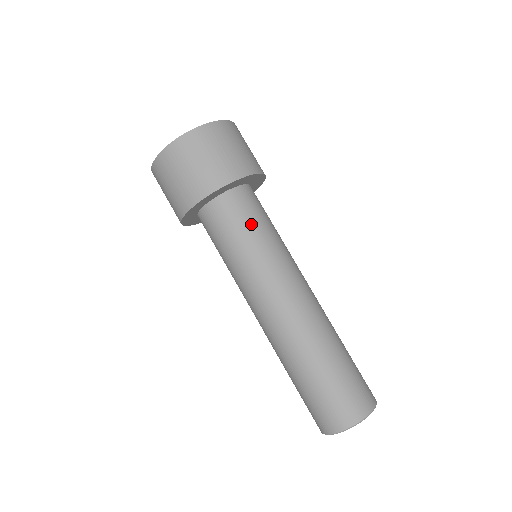
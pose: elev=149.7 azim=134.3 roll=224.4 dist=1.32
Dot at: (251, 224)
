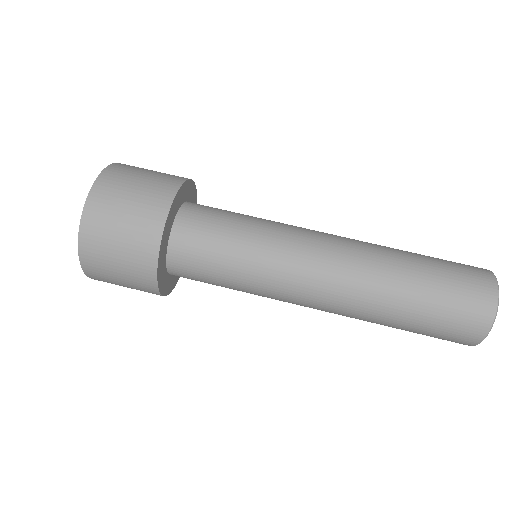
Dot at: (226, 225)
